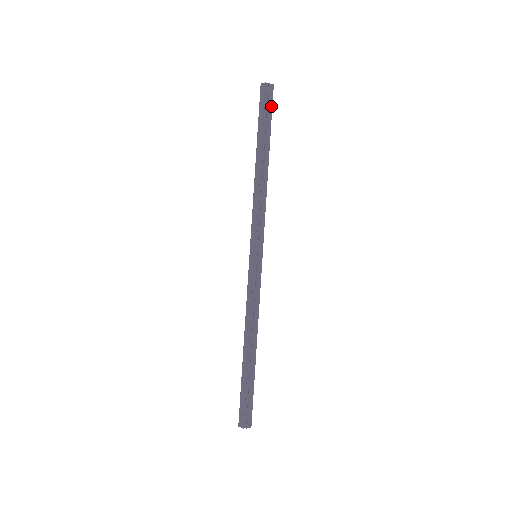
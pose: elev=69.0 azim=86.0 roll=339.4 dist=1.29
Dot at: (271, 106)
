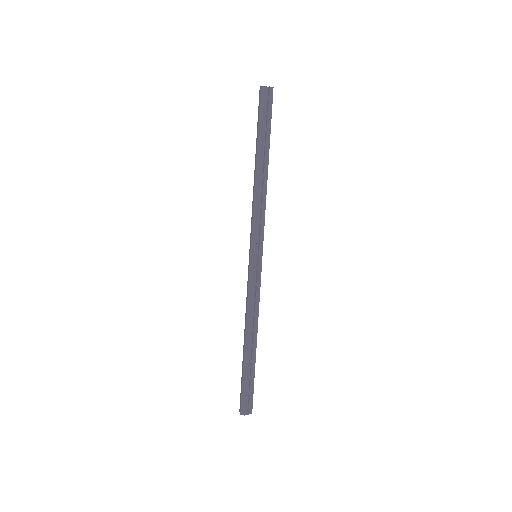
Dot at: (271, 110)
